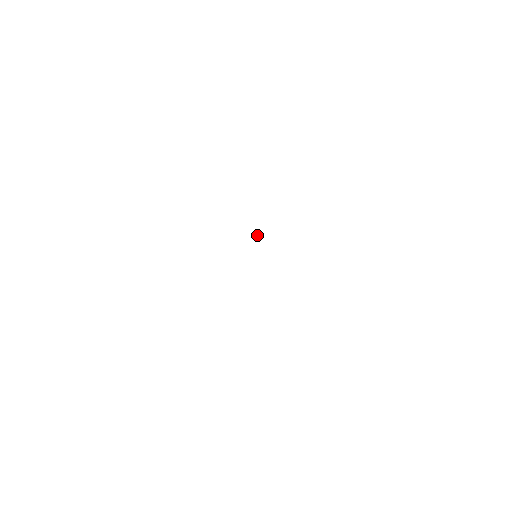
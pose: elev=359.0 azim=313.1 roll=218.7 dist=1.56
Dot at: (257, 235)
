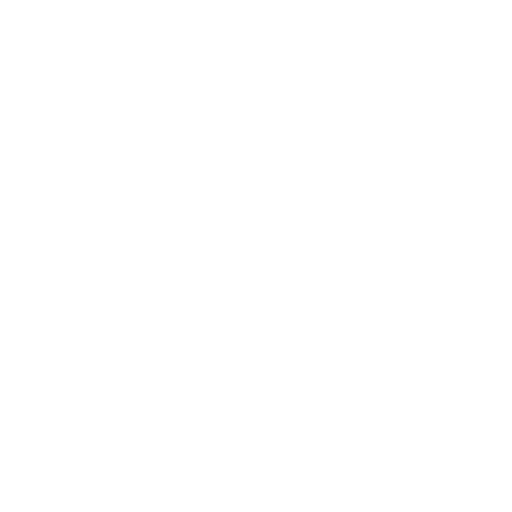
Dot at: occluded
